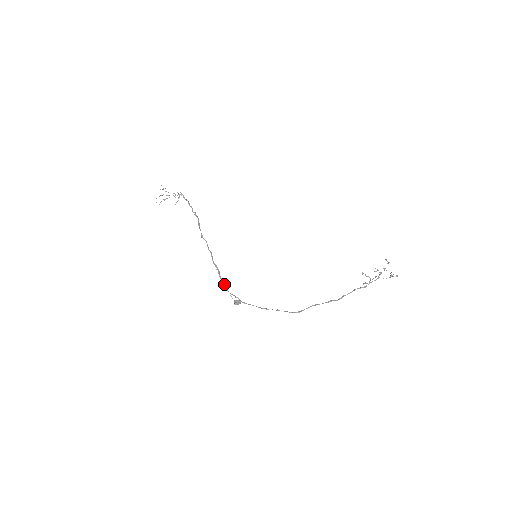
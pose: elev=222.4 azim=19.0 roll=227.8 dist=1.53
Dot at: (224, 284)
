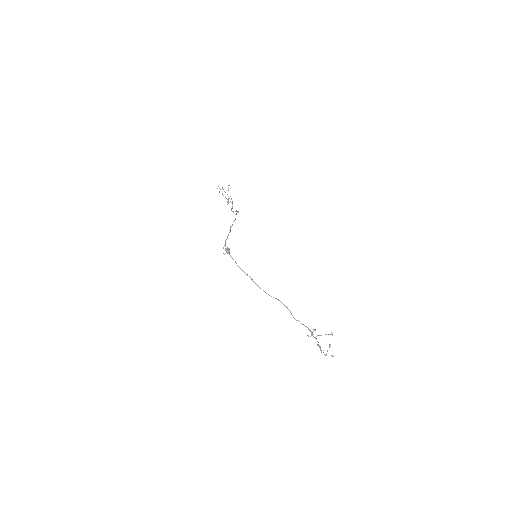
Dot at: (227, 238)
